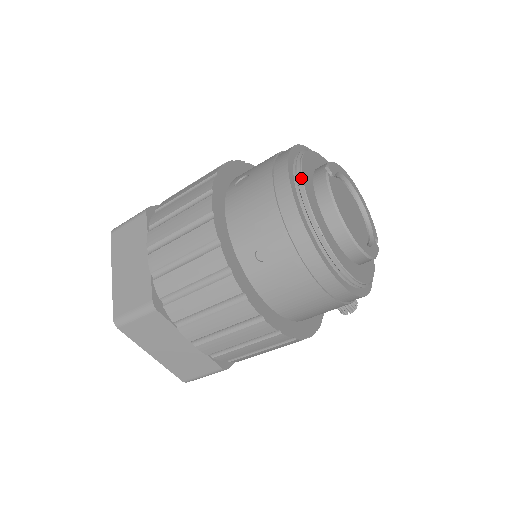
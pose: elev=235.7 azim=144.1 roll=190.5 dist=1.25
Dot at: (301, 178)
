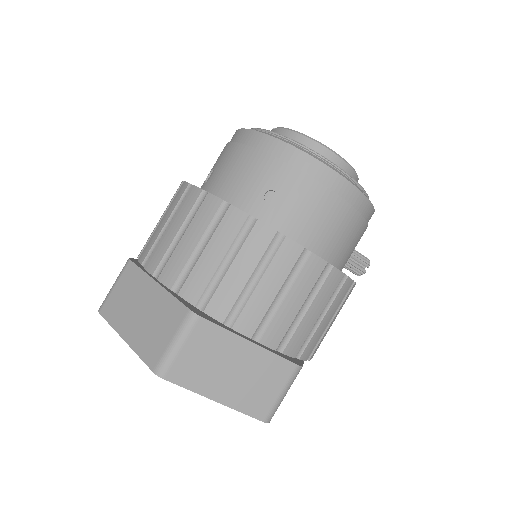
Dot at: (262, 130)
